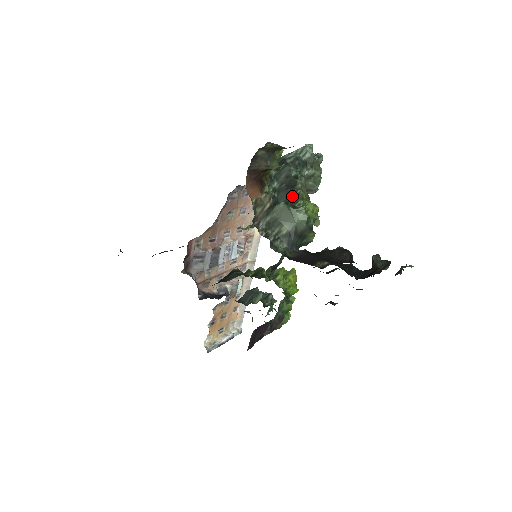
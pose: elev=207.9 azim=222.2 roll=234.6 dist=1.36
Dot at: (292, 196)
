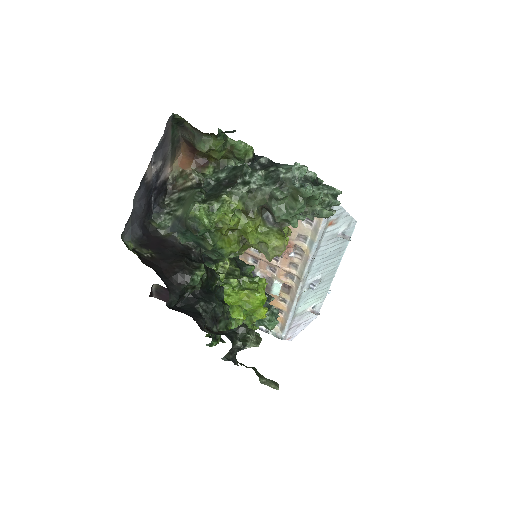
Dot at: (218, 193)
